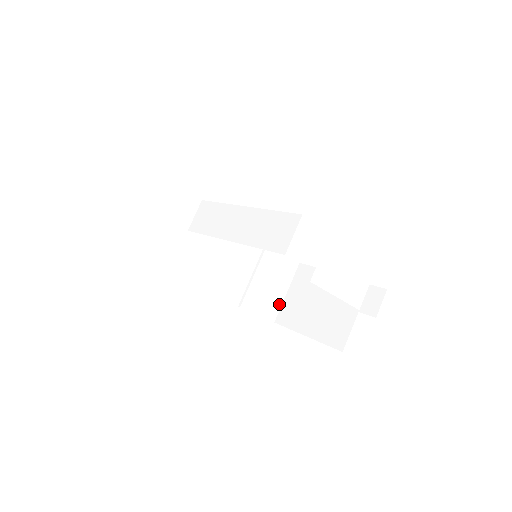
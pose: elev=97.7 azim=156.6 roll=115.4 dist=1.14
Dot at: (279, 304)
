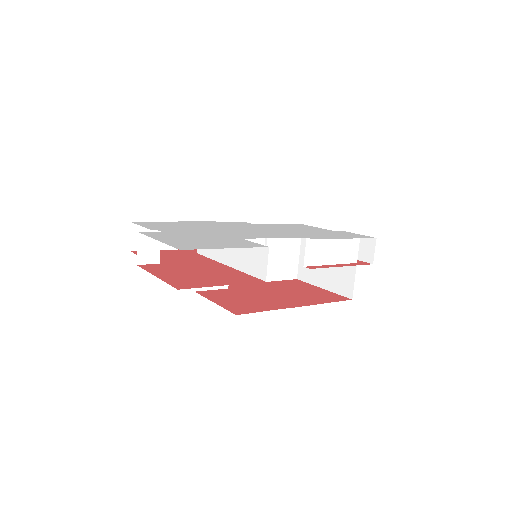
Dot at: (296, 264)
